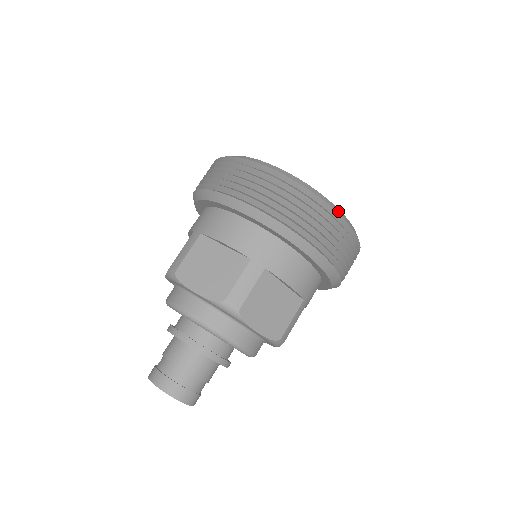
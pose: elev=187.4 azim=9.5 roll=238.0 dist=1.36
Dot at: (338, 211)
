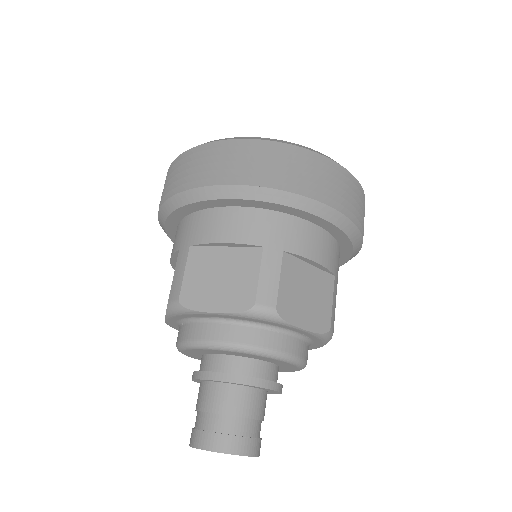
Dot at: (220, 140)
